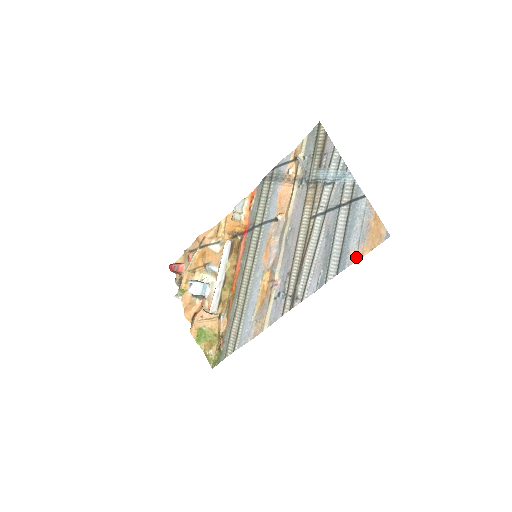
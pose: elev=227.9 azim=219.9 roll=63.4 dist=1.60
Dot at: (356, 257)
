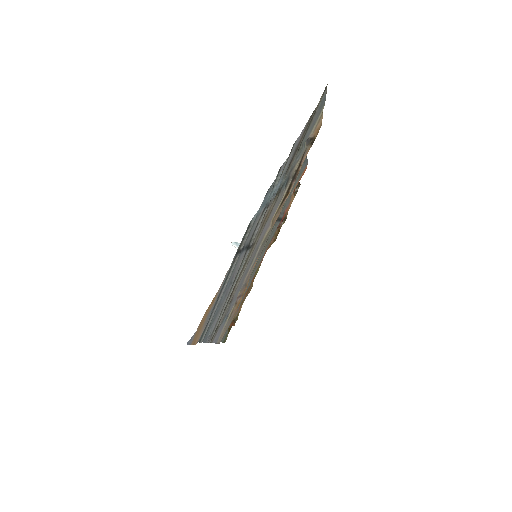
Dot at: (199, 338)
